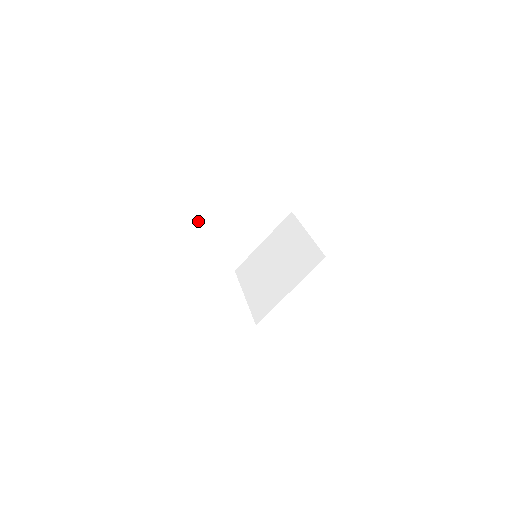
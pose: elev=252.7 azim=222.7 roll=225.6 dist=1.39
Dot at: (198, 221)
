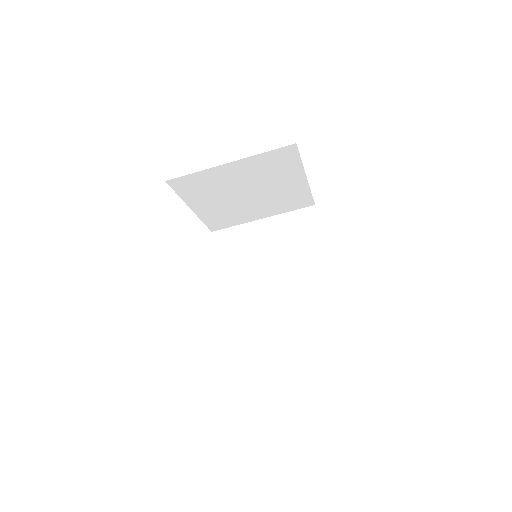
Dot at: (205, 186)
